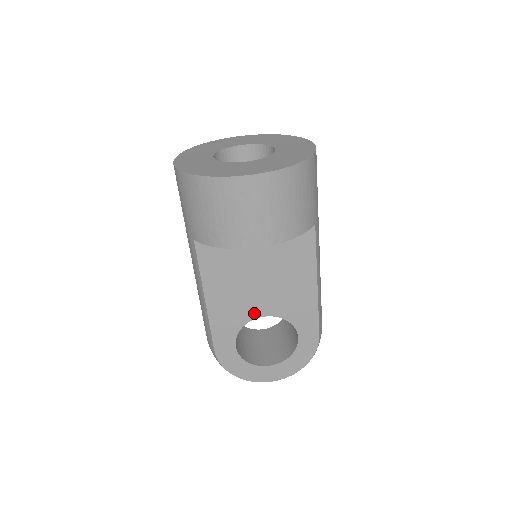
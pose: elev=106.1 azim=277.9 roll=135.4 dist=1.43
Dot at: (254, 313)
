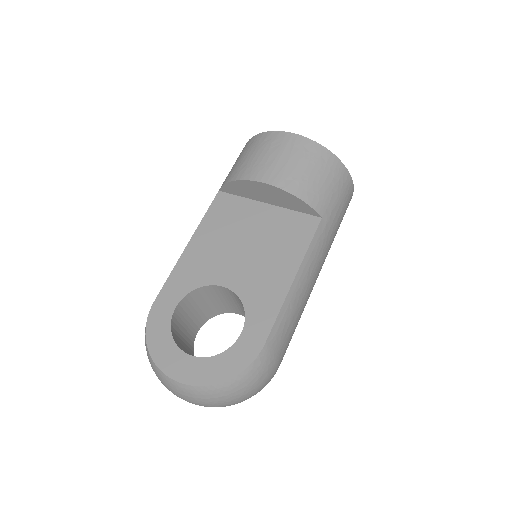
Dot at: (218, 278)
